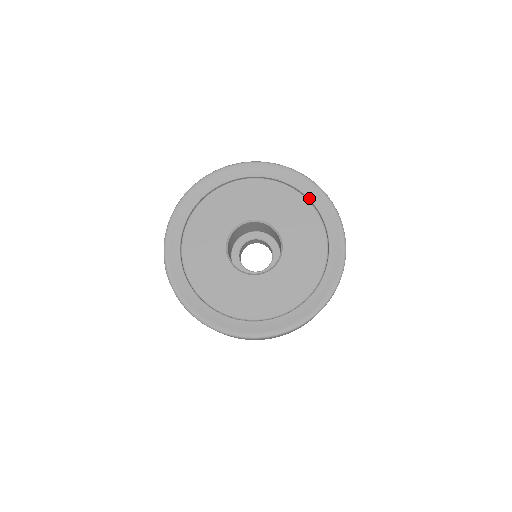
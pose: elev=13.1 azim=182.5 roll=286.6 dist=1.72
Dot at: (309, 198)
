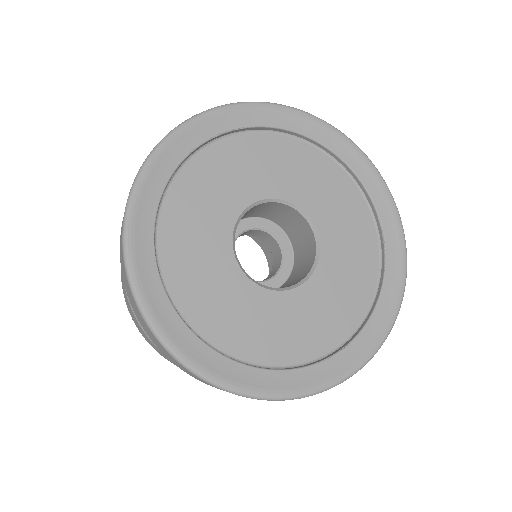
Dot at: (285, 128)
